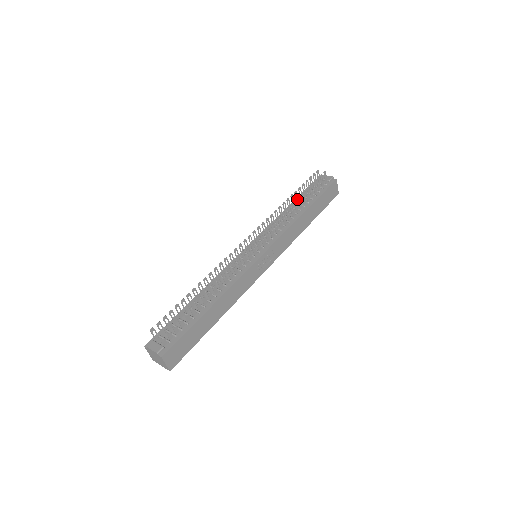
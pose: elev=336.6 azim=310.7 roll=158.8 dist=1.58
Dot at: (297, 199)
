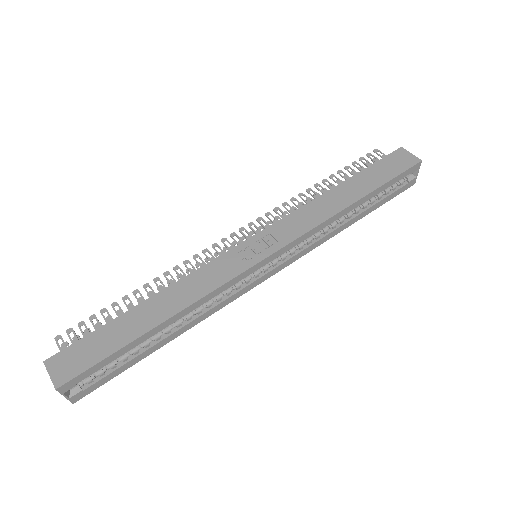
Dot at: occluded
